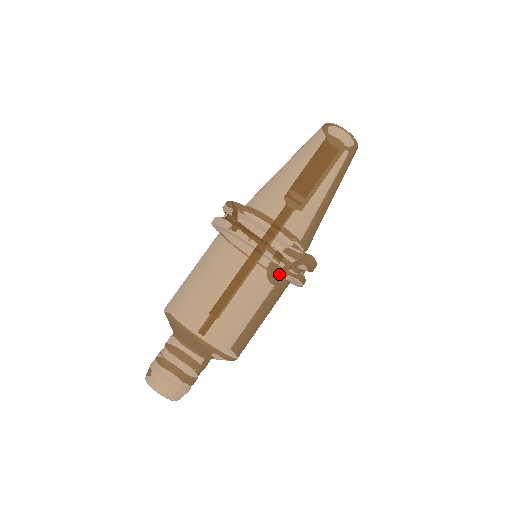
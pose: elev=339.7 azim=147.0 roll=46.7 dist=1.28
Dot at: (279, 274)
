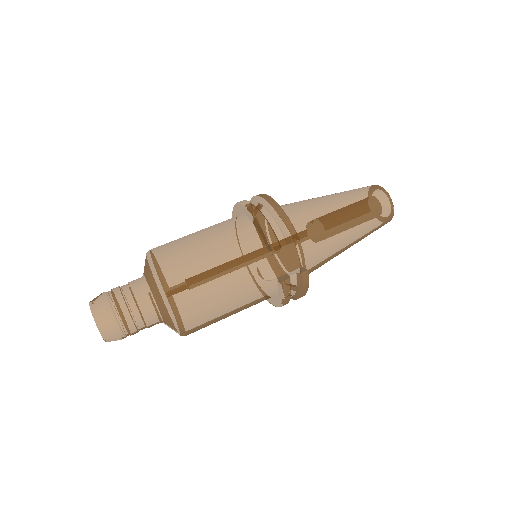
Dot at: (269, 270)
